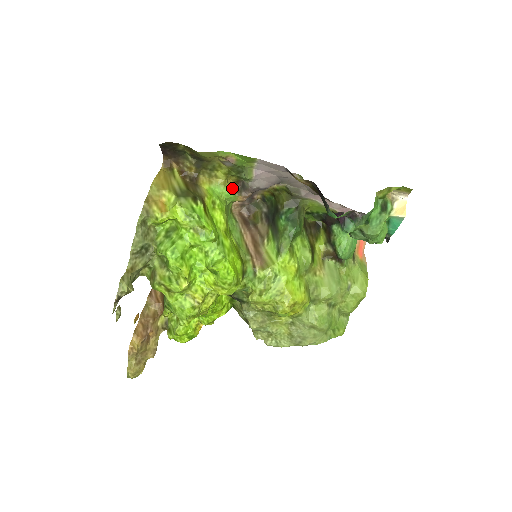
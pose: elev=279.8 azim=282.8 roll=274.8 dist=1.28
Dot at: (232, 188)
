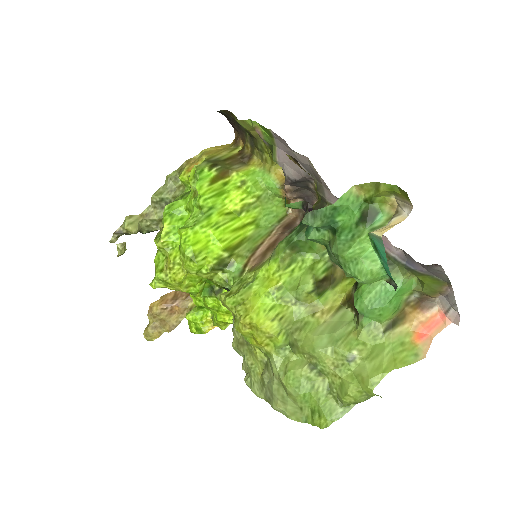
Dot at: (279, 179)
